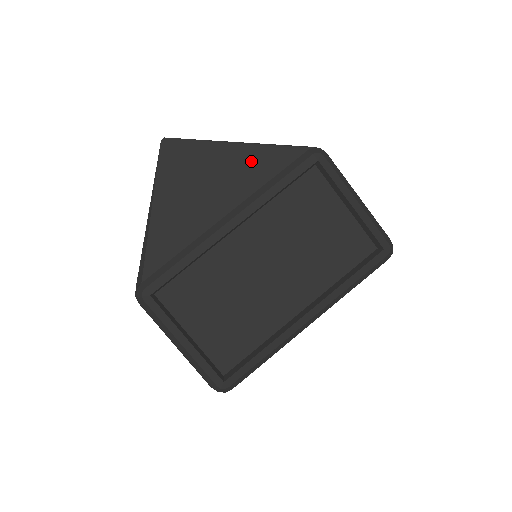
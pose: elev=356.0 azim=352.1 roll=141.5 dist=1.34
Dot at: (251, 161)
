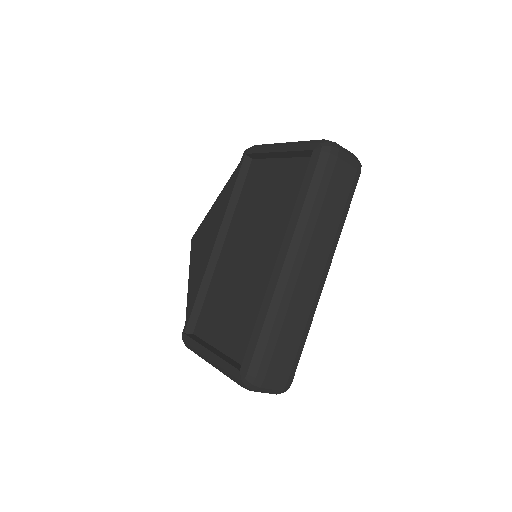
Dot at: (222, 199)
